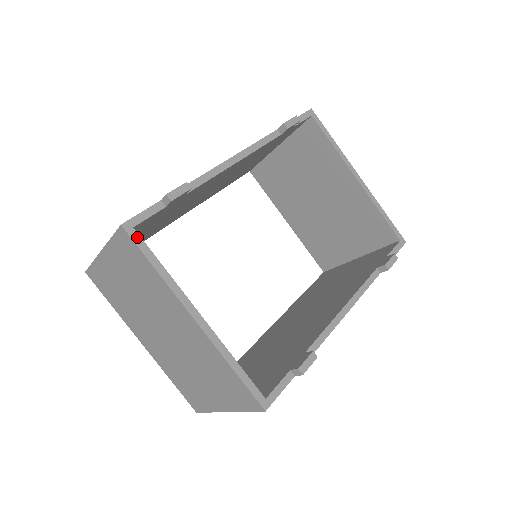
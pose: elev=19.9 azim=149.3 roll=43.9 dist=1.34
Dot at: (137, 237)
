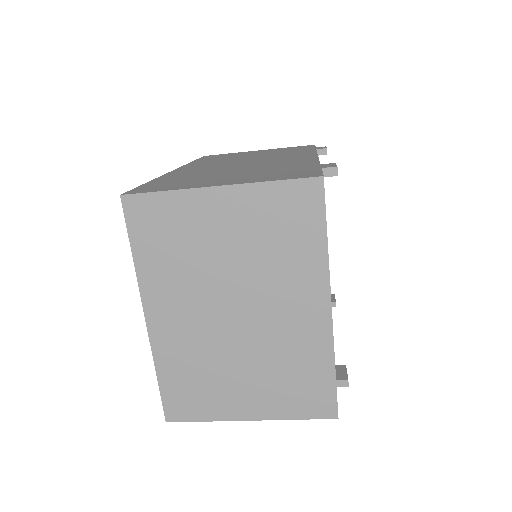
Dot at: occluded
